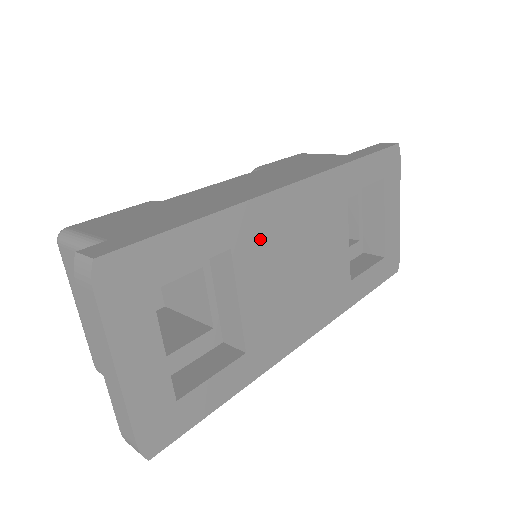
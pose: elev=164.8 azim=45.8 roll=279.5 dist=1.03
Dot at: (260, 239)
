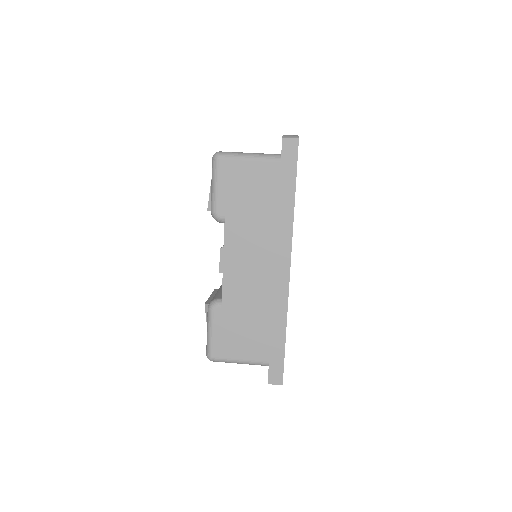
Dot at: occluded
